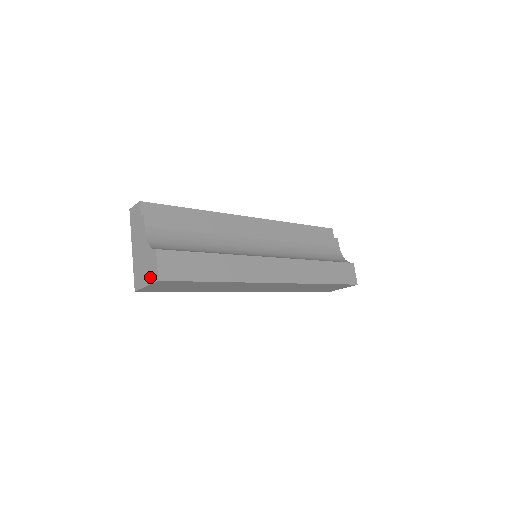
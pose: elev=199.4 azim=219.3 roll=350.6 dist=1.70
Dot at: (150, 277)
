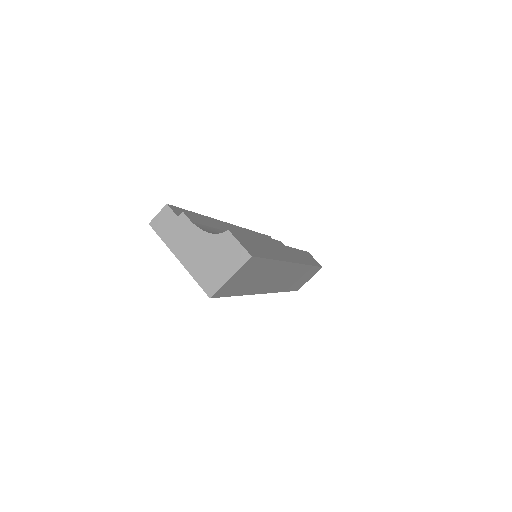
Dot at: (233, 263)
